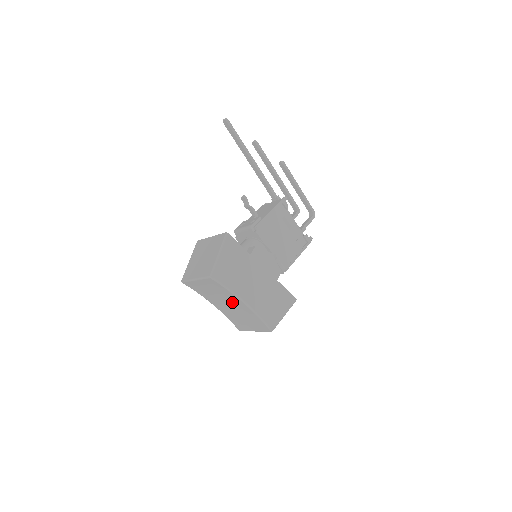
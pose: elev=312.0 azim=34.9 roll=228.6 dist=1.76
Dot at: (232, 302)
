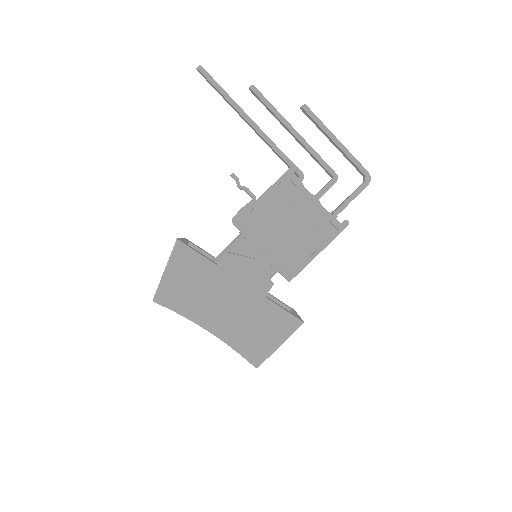
Dot at: occluded
